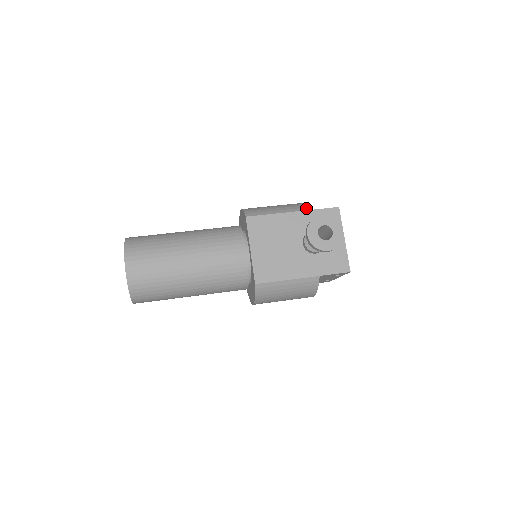
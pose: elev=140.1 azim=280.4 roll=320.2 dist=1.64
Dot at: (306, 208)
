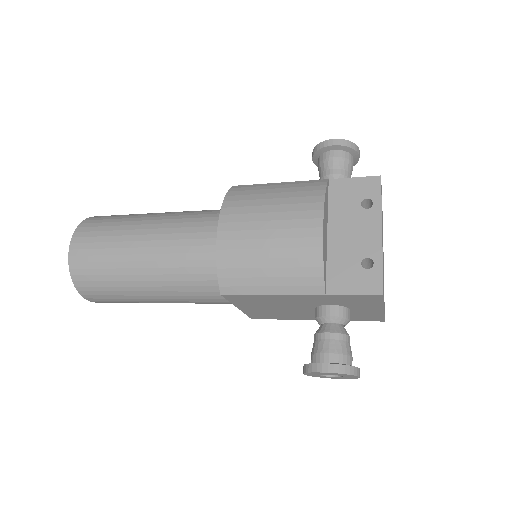
Dot at: occluded
